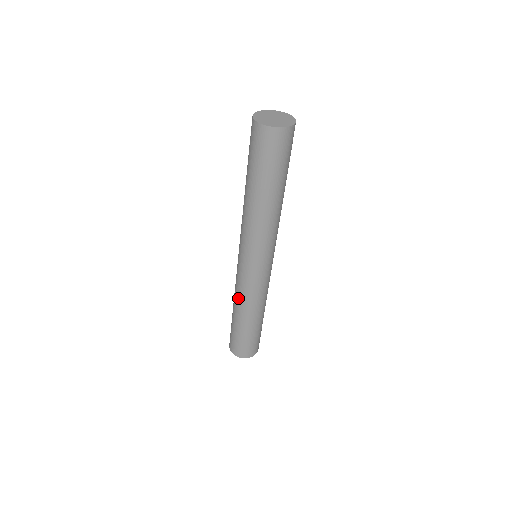
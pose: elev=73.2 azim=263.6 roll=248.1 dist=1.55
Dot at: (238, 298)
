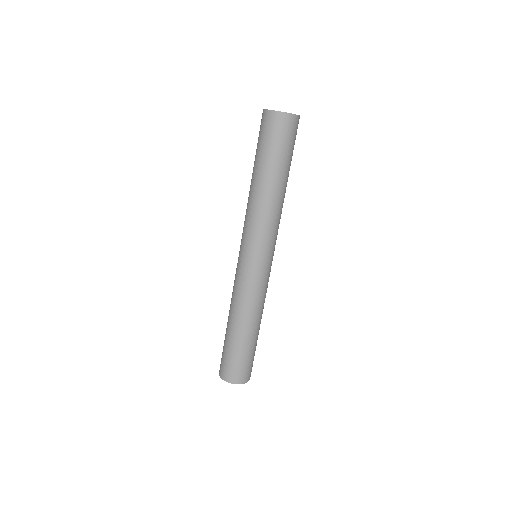
Dot at: (236, 303)
